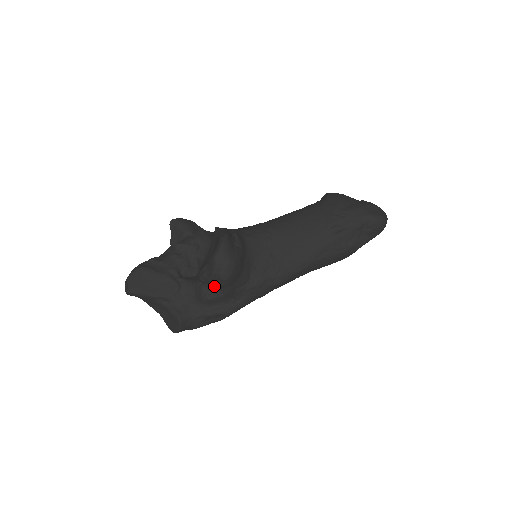
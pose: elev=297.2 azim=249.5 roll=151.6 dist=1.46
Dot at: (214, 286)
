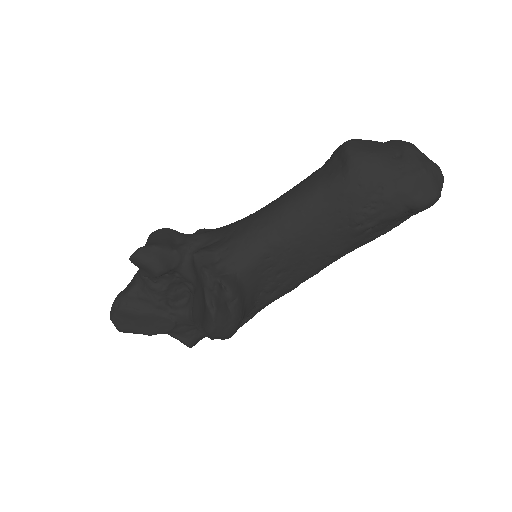
Dot at: occluded
